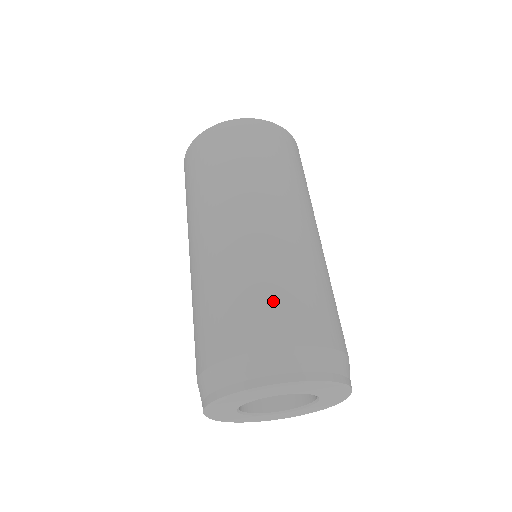
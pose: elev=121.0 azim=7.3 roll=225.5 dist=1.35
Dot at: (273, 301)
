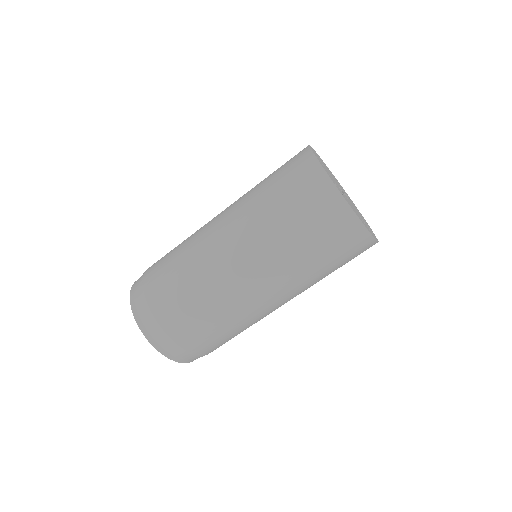
Dot at: (170, 281)
